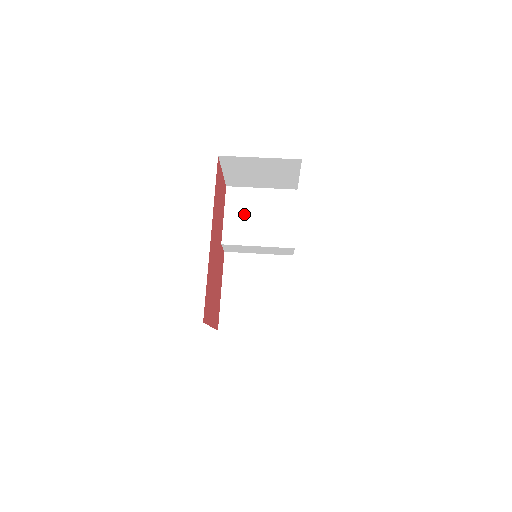
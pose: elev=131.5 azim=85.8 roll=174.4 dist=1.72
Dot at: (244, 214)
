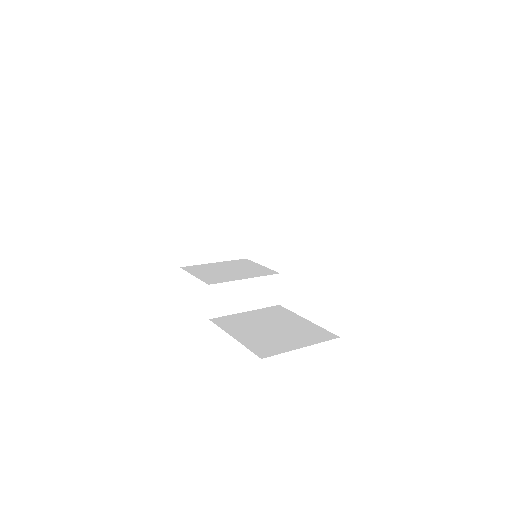
Dot at: (213, 272)
